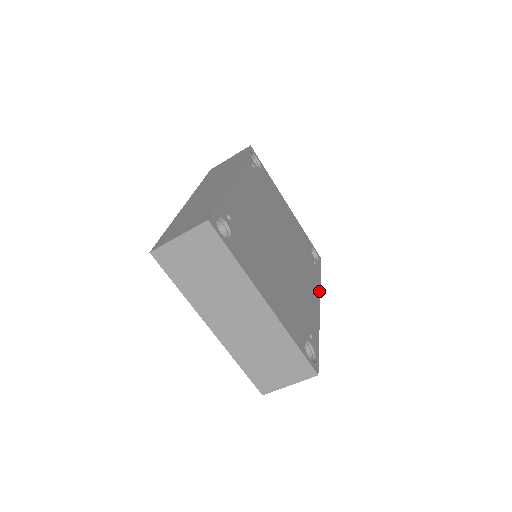
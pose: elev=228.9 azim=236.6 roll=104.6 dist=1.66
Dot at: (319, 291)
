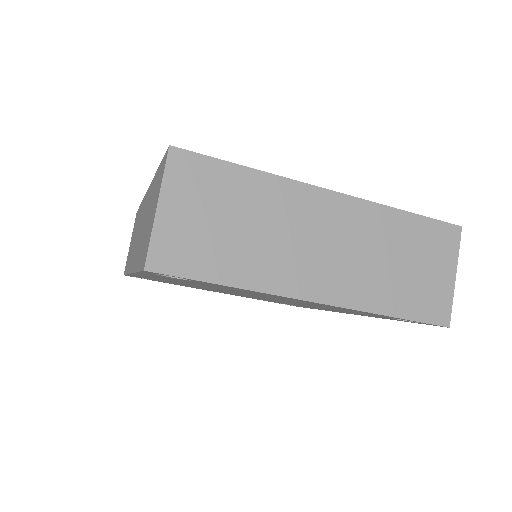
Dot at: occluded
